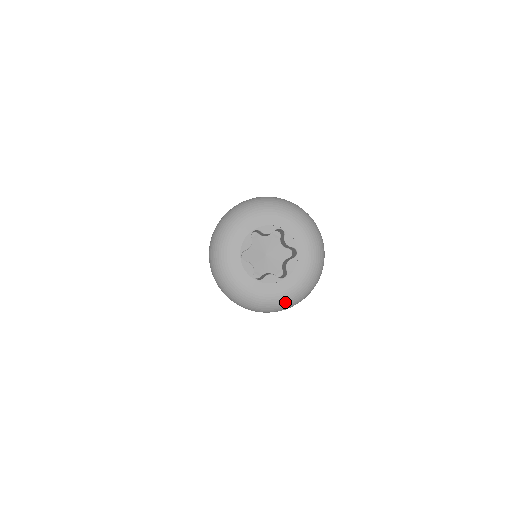
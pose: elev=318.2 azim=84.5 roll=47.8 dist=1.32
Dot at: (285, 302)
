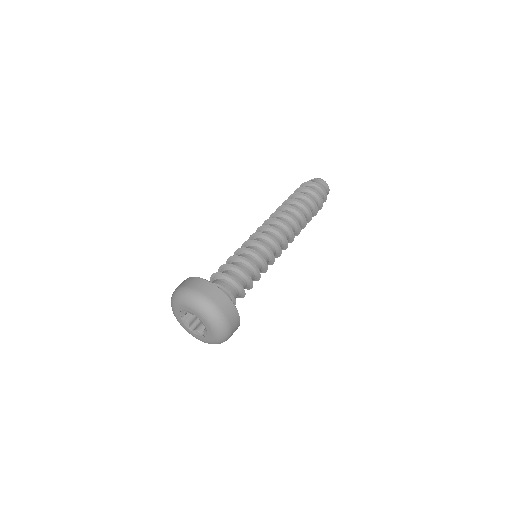
Dot at: occluded
